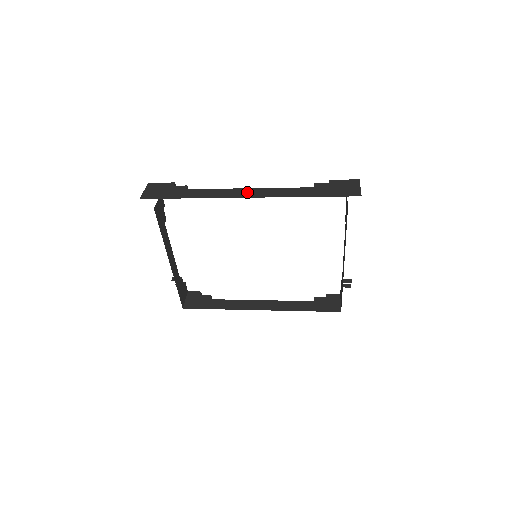
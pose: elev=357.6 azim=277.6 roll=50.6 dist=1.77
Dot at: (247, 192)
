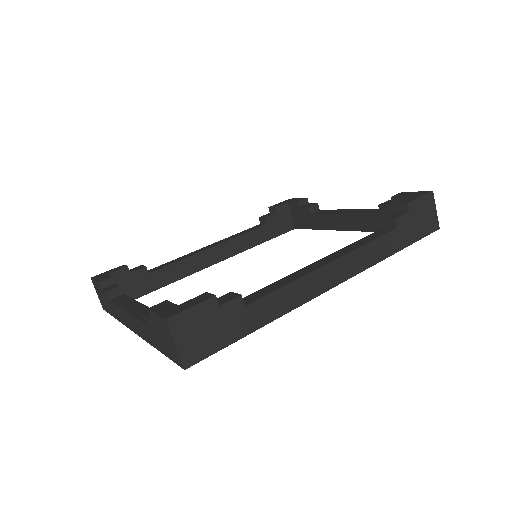
Dot at: (331, 274)
